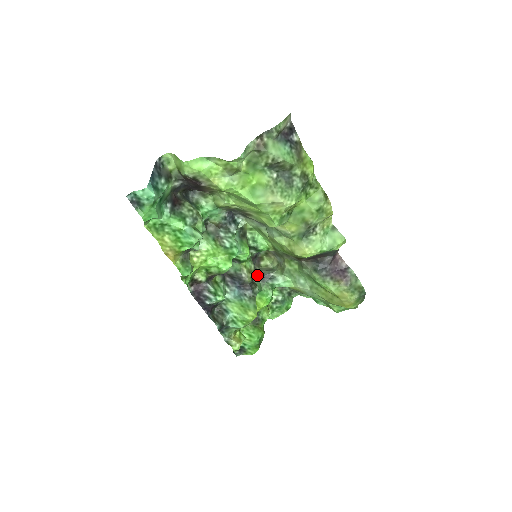
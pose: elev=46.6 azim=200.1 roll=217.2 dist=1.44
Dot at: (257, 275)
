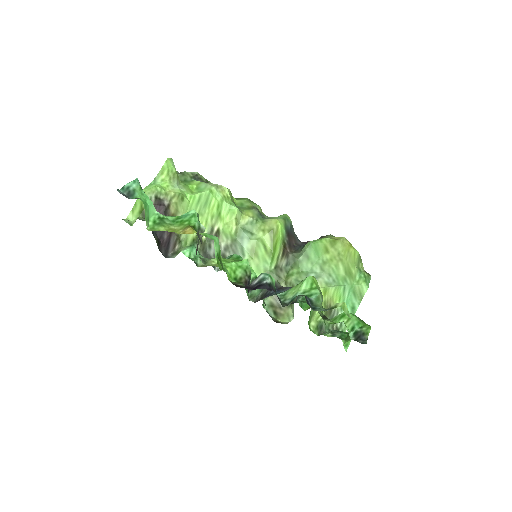
Dot at: occluded
